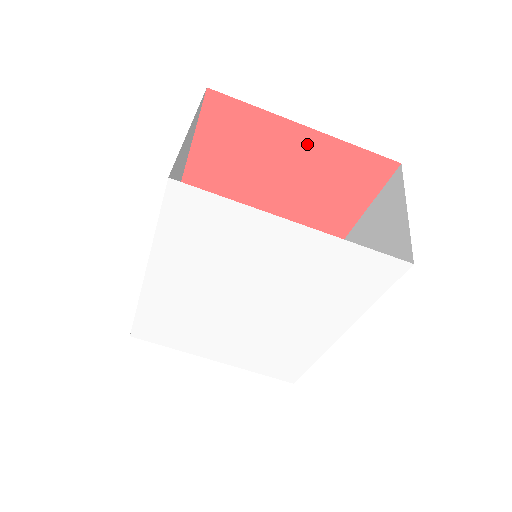
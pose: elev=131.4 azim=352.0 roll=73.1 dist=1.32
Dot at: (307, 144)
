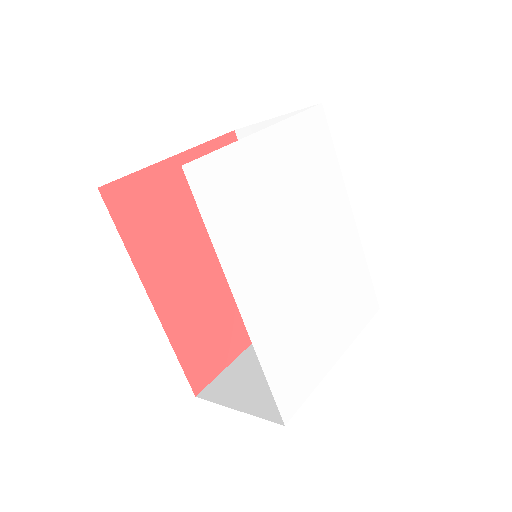
Dot at: occluded
